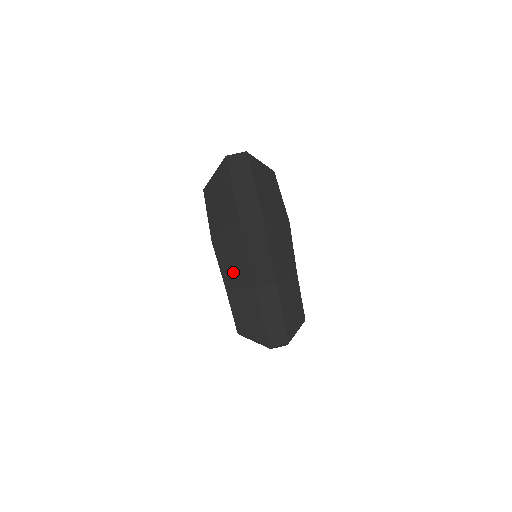
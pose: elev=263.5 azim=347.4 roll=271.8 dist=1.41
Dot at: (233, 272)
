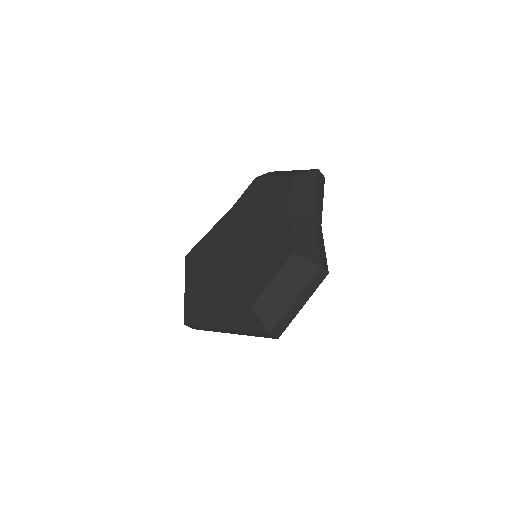
Dot at: (301, 202)
